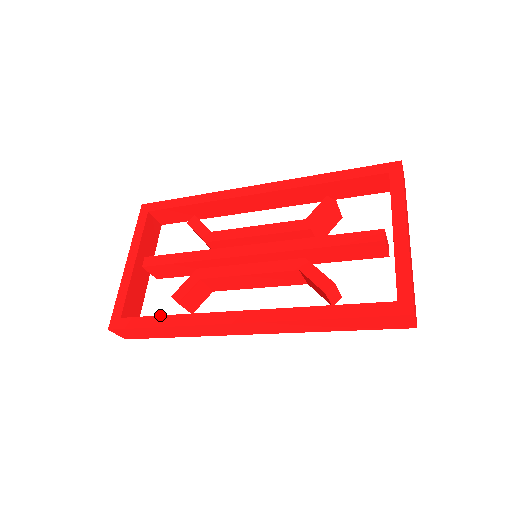
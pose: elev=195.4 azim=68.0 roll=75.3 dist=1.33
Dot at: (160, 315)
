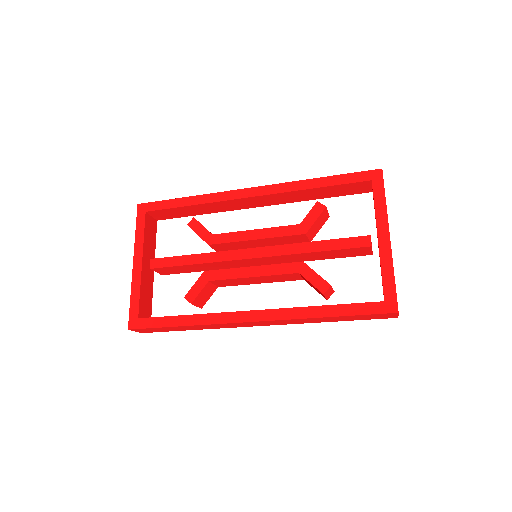
Dot at: occluded
